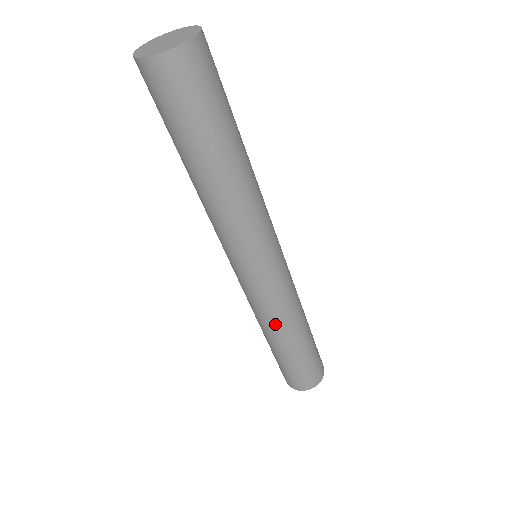
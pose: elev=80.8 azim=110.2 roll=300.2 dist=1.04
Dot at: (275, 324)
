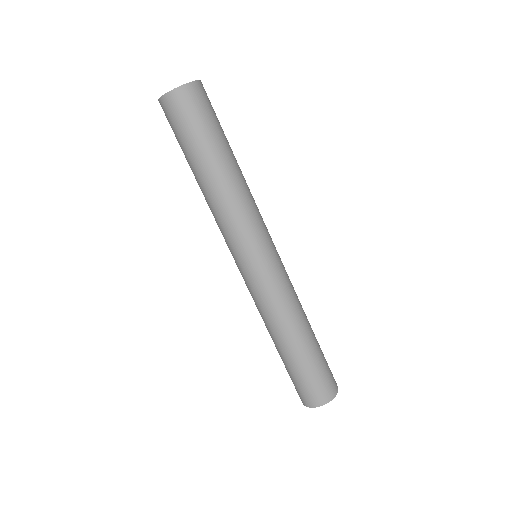
Dot at: (282, 317)
